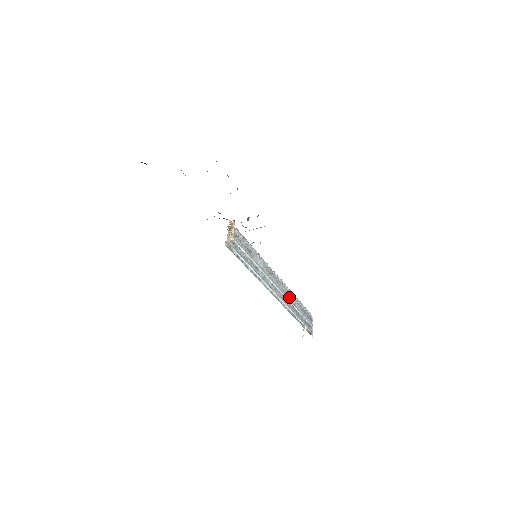
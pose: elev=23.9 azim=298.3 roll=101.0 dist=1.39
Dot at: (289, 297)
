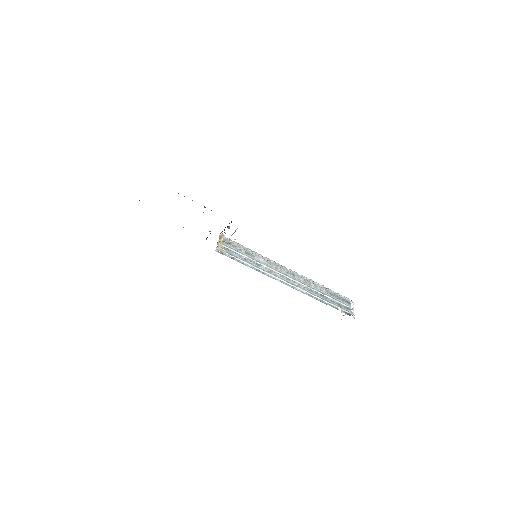
Dot at: (310, 285)
